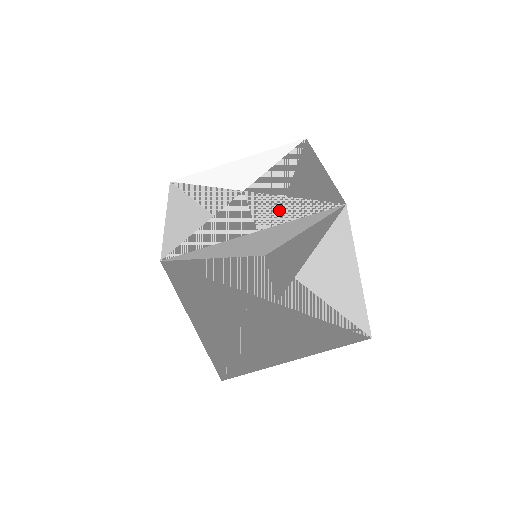
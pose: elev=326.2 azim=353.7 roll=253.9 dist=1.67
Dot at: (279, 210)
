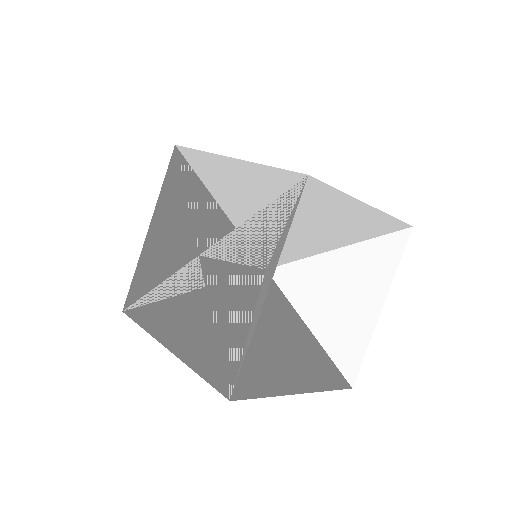
Dot at: occluded
